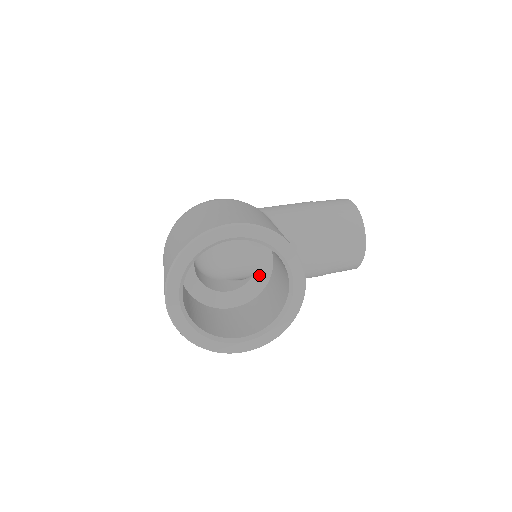
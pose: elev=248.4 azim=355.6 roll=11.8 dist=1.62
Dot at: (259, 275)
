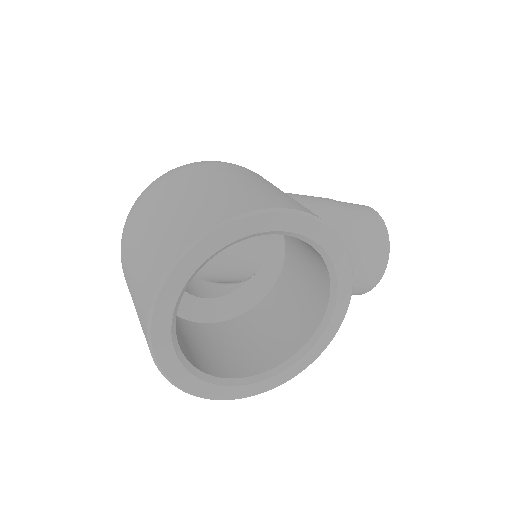
Dot at: (255, 283)
